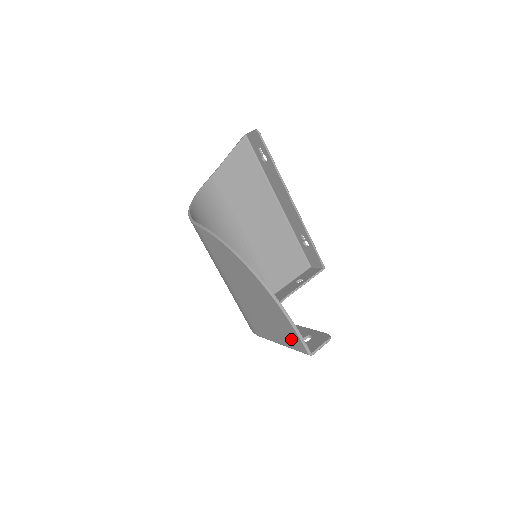
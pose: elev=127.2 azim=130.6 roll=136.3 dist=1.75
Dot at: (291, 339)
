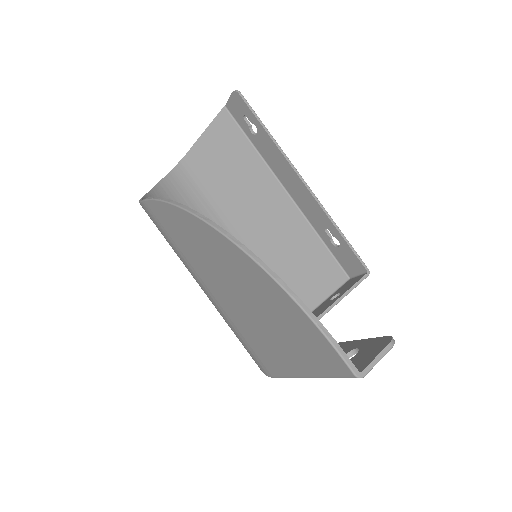
Dot at: (317, 354)
